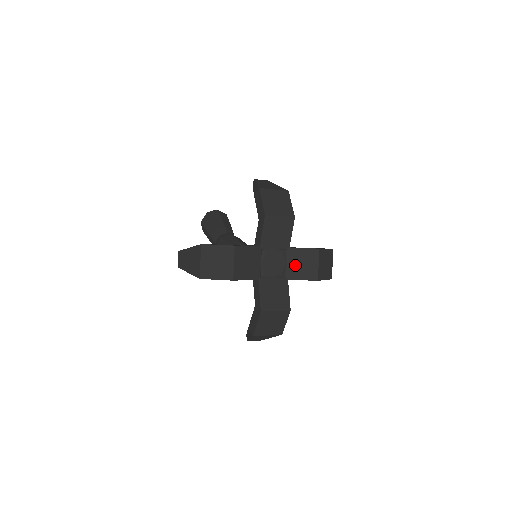
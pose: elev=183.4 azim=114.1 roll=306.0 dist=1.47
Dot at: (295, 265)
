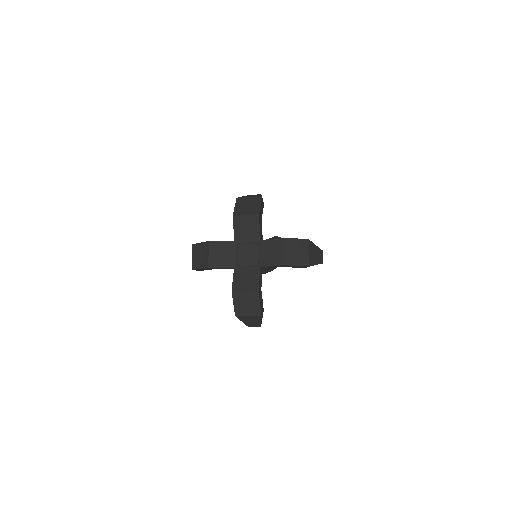
Dot at: (265, 254)
